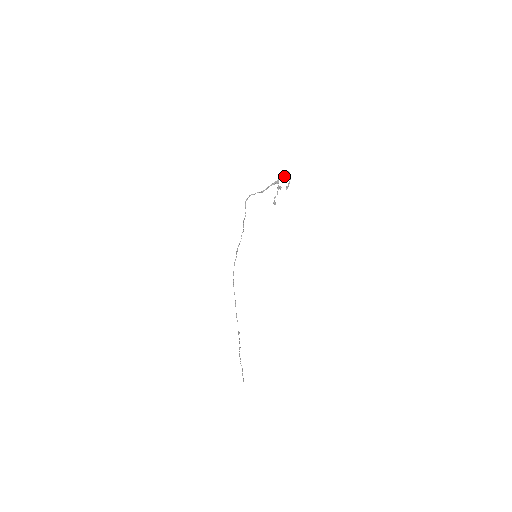
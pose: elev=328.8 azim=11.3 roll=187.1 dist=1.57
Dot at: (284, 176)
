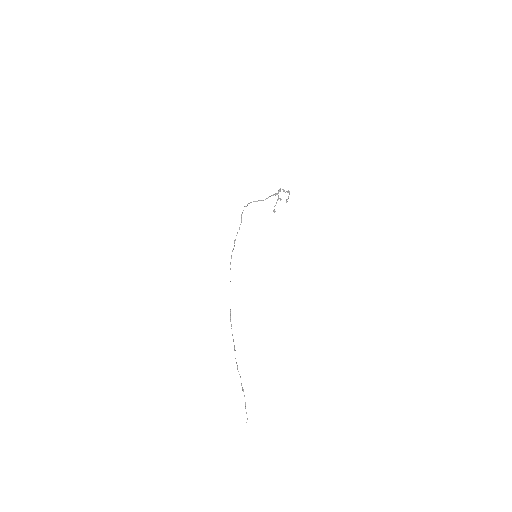
Dot at: (285, 192)
